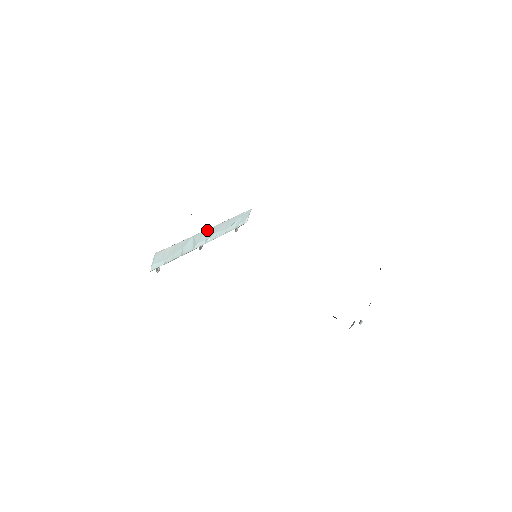
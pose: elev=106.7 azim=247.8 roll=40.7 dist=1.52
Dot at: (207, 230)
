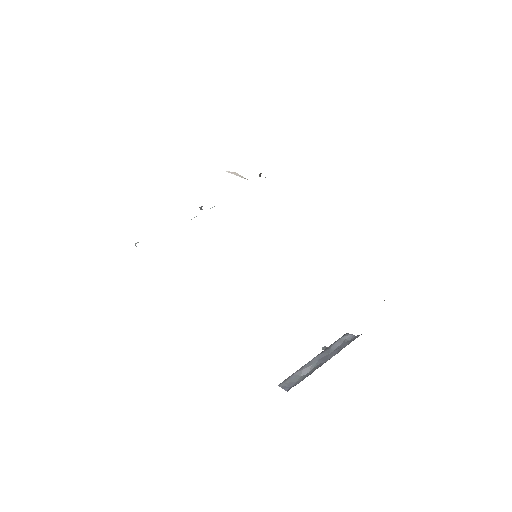
Dot at: occluded
